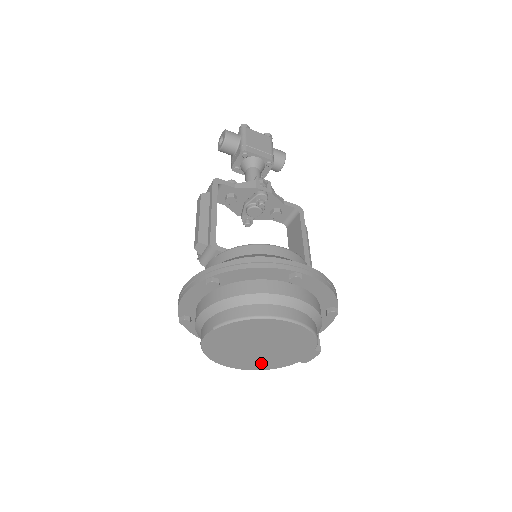
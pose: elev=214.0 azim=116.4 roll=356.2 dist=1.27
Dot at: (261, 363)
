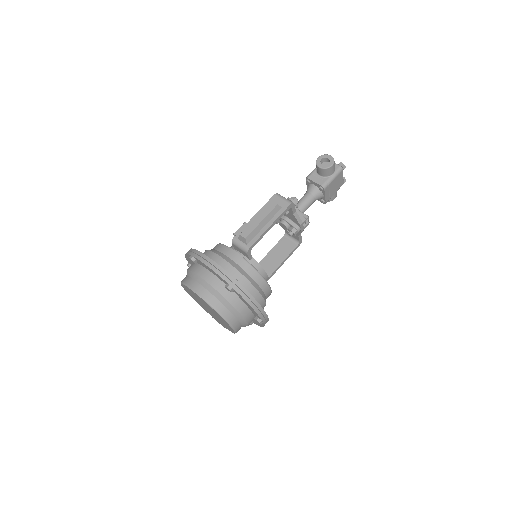
Dot at: (197, 301)
